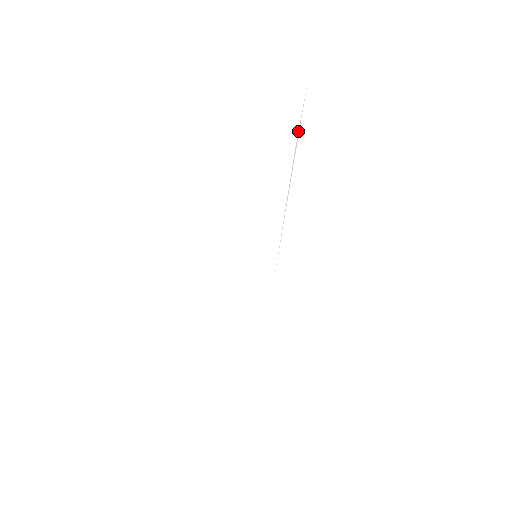
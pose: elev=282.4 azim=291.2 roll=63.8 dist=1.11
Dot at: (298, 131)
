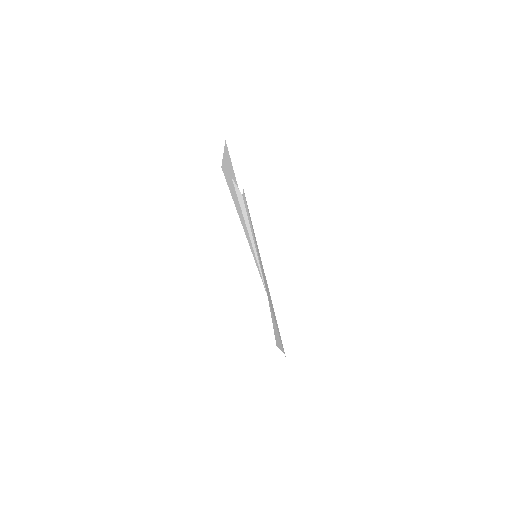
Dot at: (230, 194)
